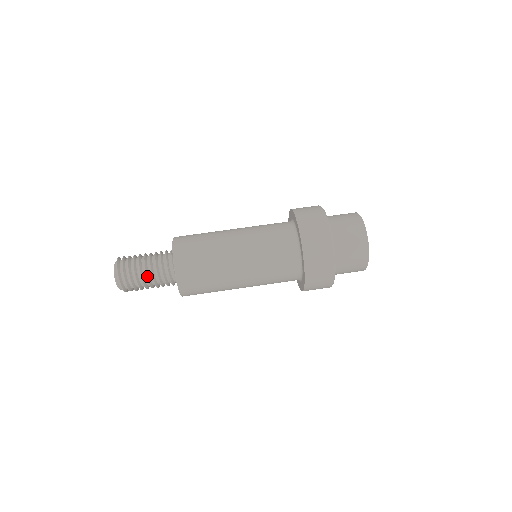
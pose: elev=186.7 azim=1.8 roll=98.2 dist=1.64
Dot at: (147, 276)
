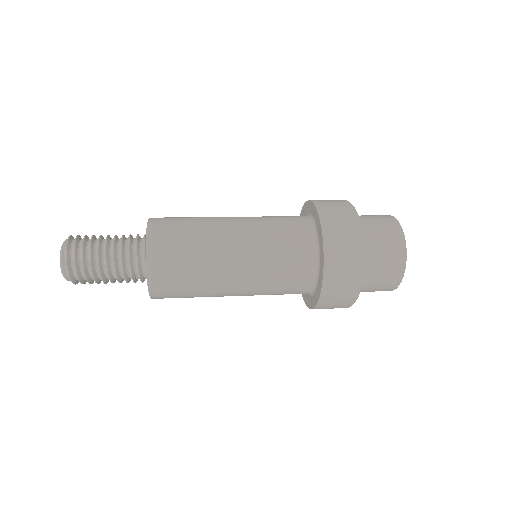
Dot at: (107, 244)
